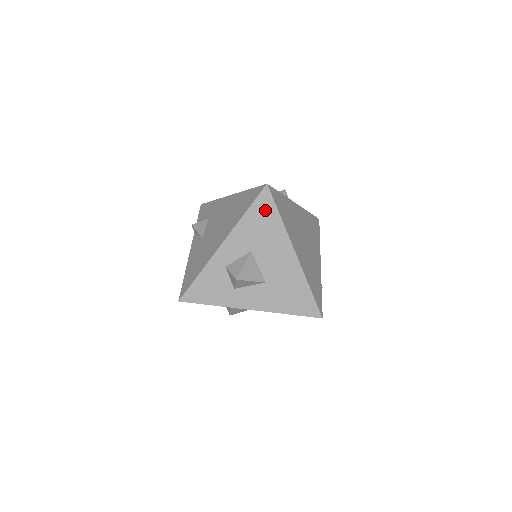
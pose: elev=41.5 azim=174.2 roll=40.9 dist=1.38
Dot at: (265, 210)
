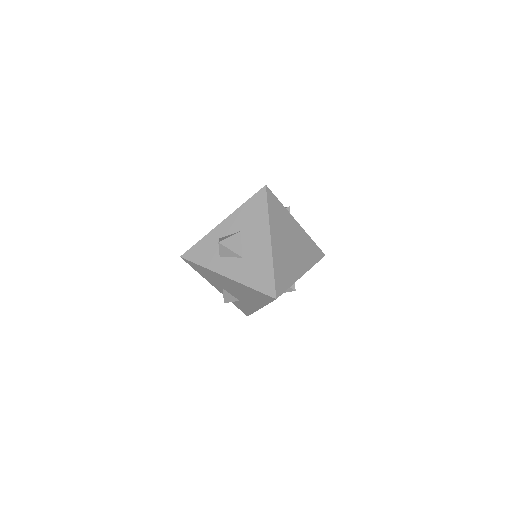
Dot at: (259, 203)
